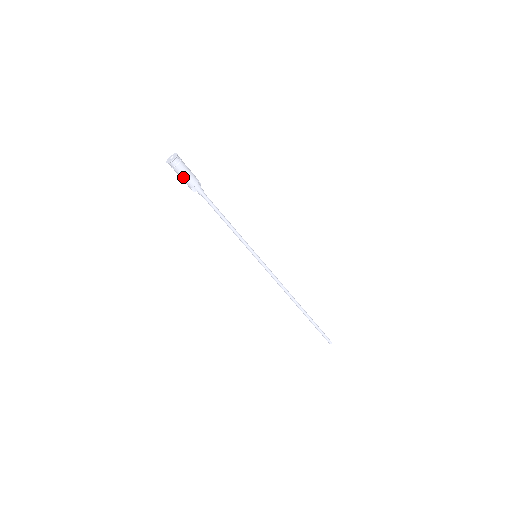
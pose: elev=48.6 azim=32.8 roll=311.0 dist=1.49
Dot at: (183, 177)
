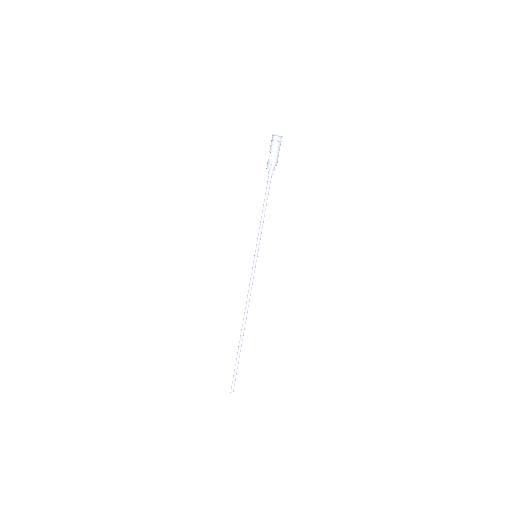
Dot at: (275, 152)
